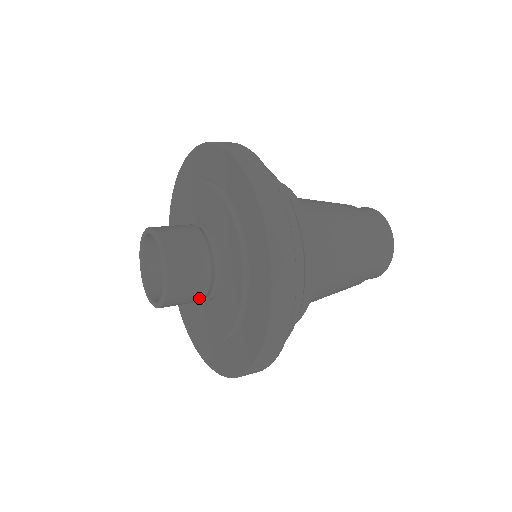
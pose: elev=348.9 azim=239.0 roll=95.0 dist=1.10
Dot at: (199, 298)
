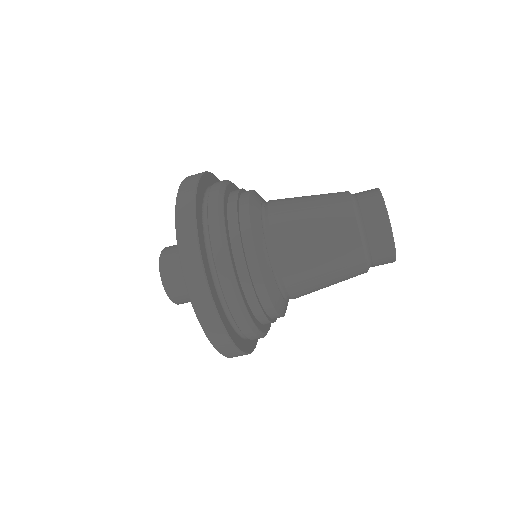
Dot at: occluded
